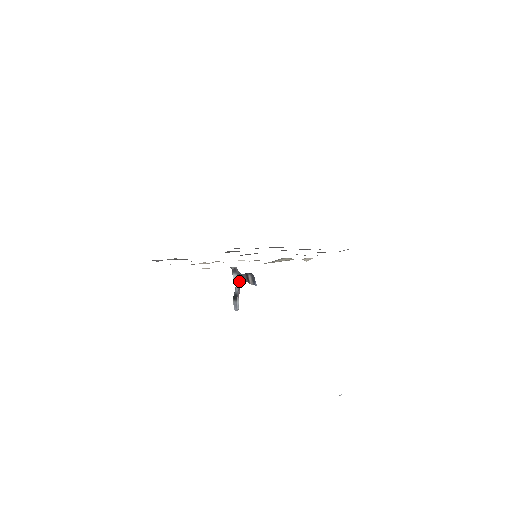
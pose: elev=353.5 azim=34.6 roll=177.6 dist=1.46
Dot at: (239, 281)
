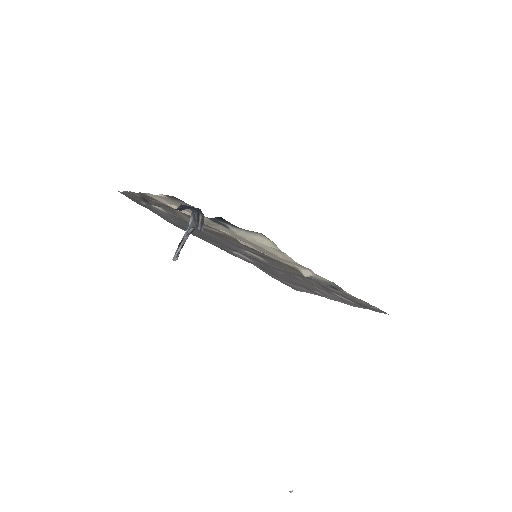
Dot at: (191, 225)
